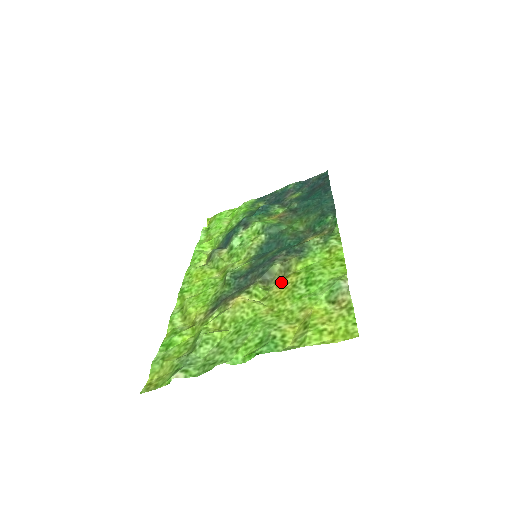
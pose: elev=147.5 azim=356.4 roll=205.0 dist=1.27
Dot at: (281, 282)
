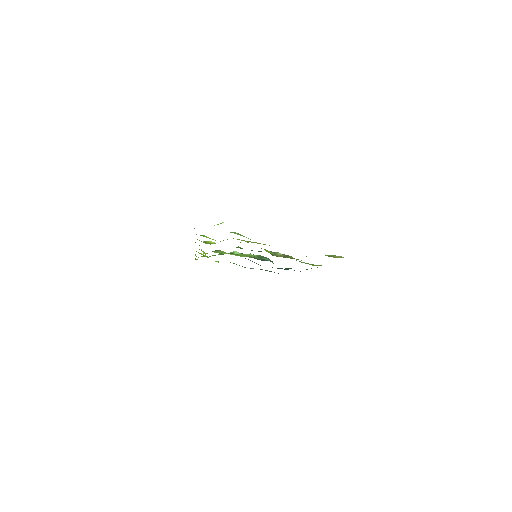
Dot at: occluded
